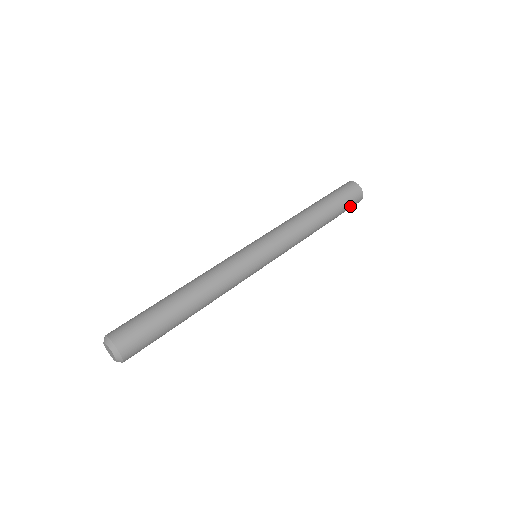
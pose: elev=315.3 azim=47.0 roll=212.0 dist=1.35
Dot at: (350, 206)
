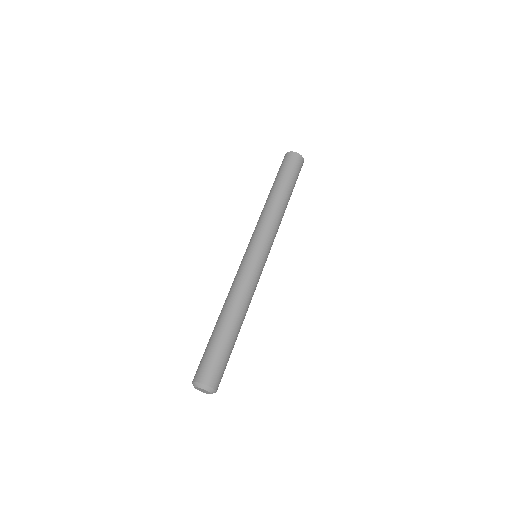
Dot at: occluded
